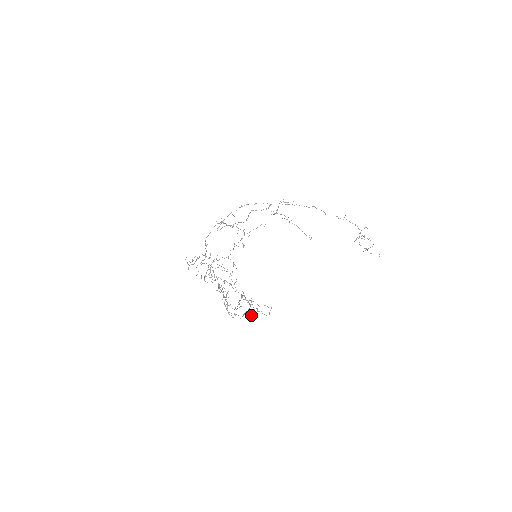
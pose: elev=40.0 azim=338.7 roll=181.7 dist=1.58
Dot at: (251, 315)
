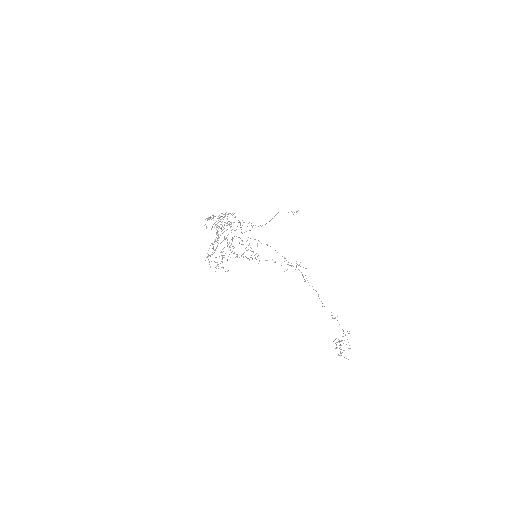
Dot at: occluded
